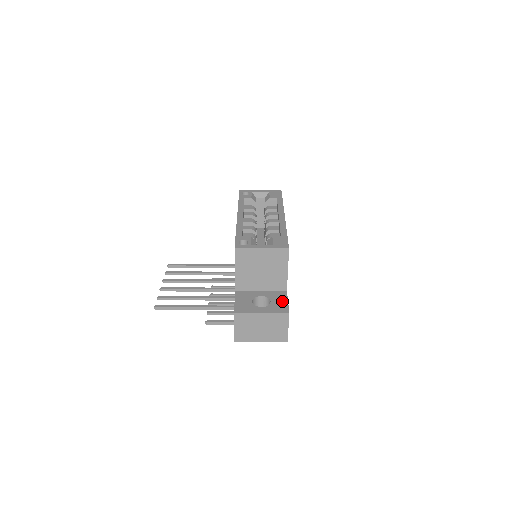
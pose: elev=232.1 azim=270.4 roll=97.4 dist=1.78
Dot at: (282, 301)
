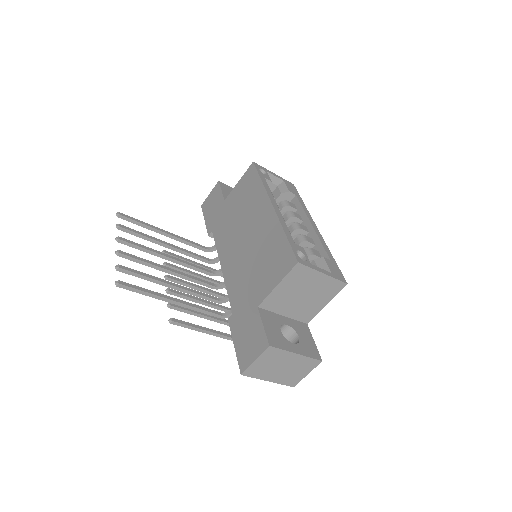
Dot at: (309, 339)
